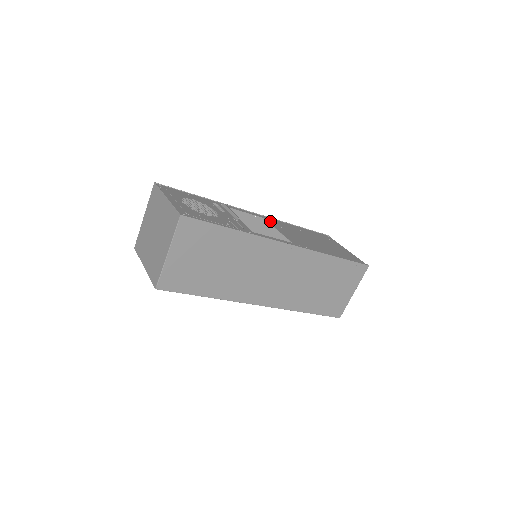
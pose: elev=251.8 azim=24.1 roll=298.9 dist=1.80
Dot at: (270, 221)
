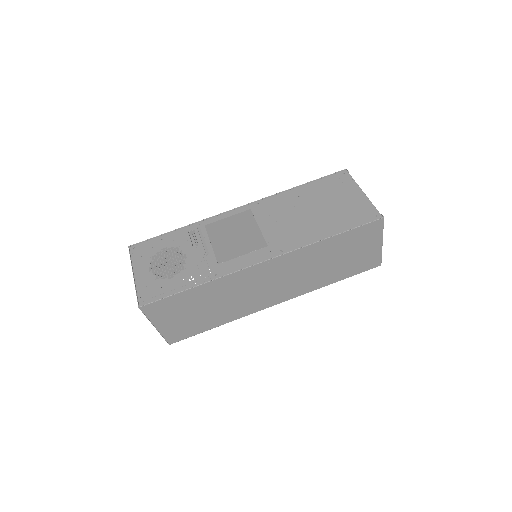
Dot at: (257, 211)
